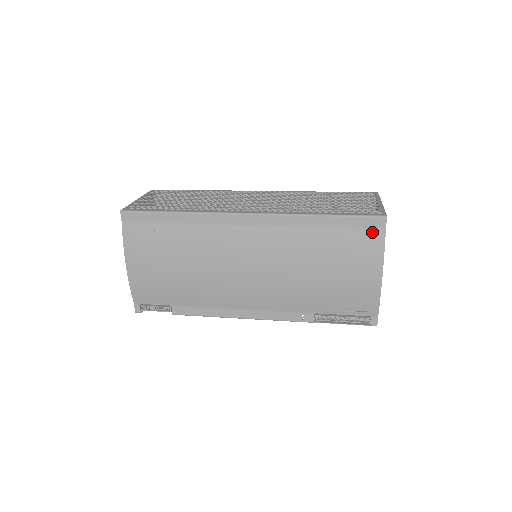
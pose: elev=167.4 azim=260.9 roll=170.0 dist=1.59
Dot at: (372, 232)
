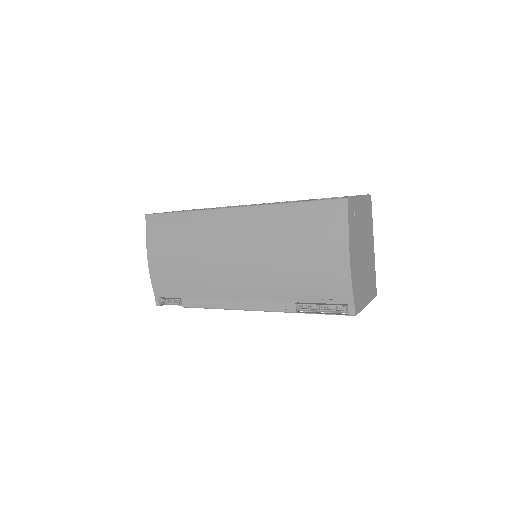
Dot at: (336, 214)
